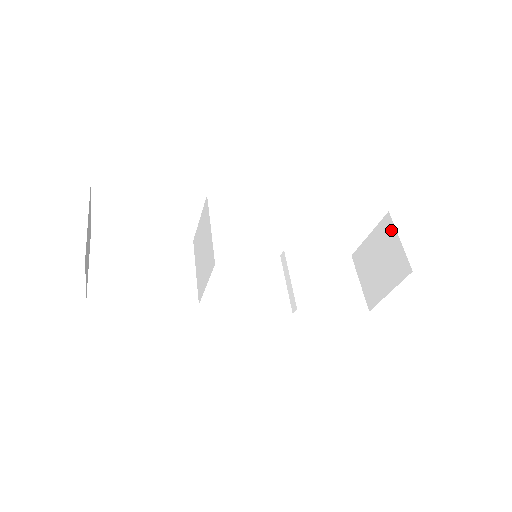
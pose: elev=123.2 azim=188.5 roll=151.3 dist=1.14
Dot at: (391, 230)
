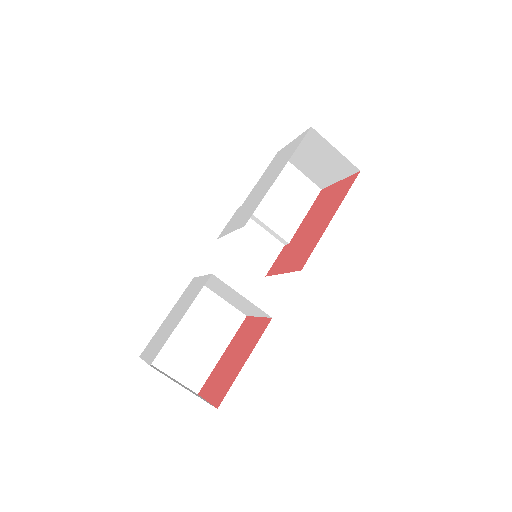
Dot at: (322, 141)
